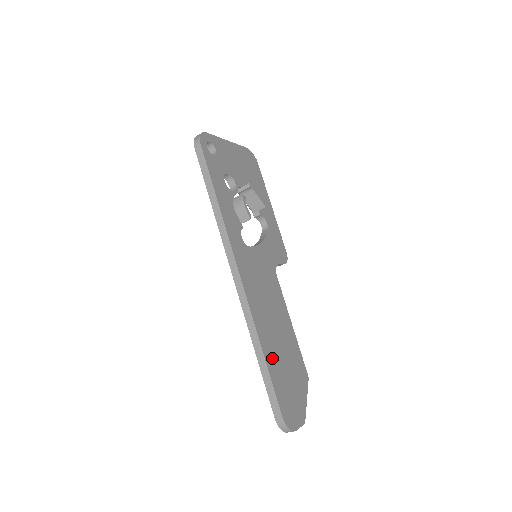
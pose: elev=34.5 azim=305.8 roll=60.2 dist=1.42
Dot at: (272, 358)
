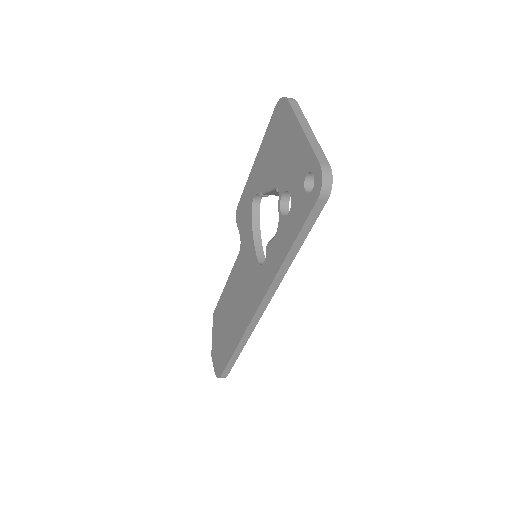
Dot at: occluded
